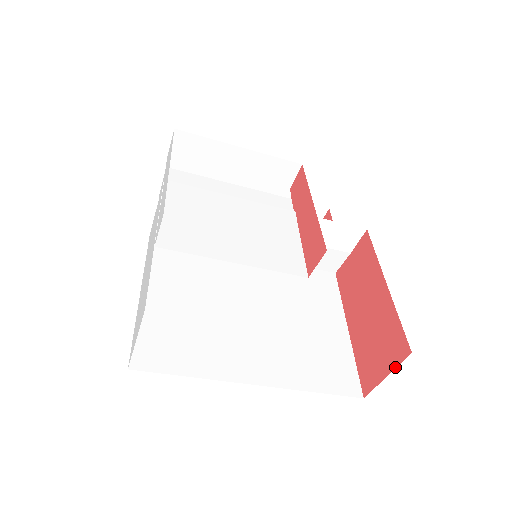
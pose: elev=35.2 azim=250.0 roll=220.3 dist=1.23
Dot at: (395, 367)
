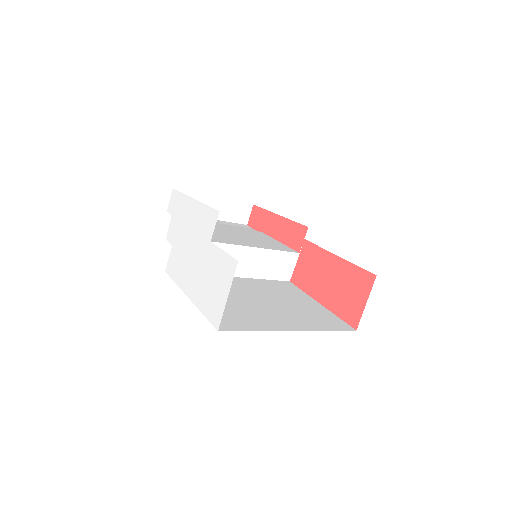
Dot at: (369, 292)
